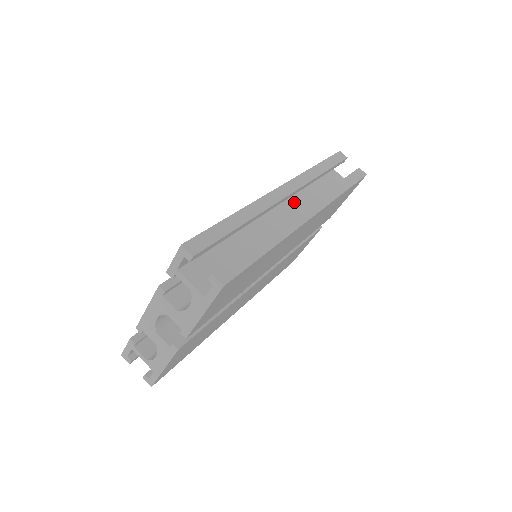
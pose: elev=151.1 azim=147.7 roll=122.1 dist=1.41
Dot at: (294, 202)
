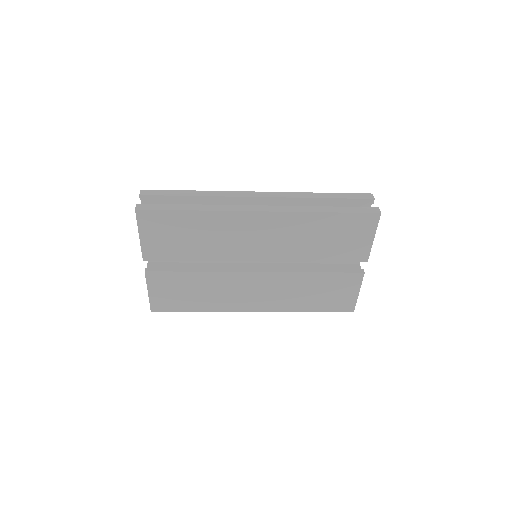
Dot at: occluded
